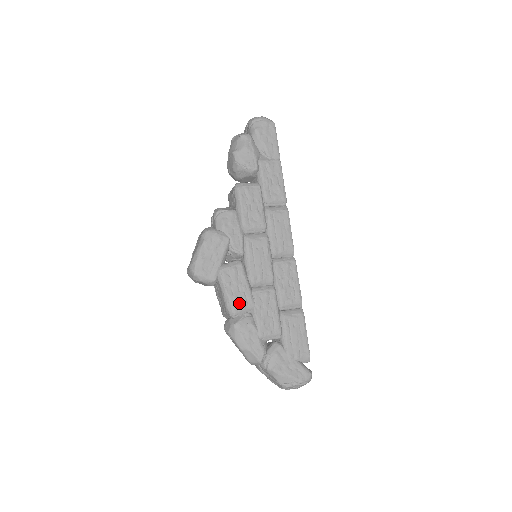
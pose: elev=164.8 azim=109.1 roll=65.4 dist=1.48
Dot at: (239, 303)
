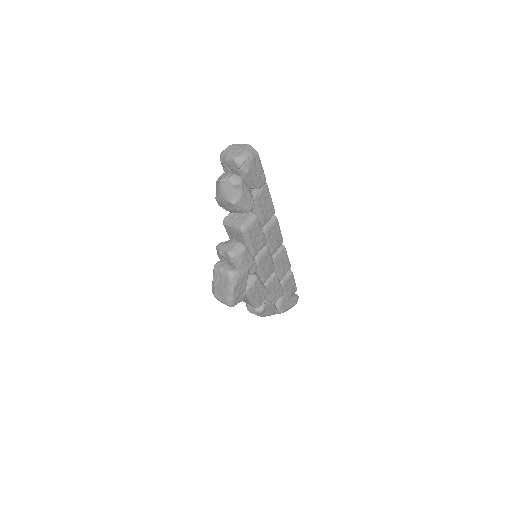
Dot at: (261, 300)
